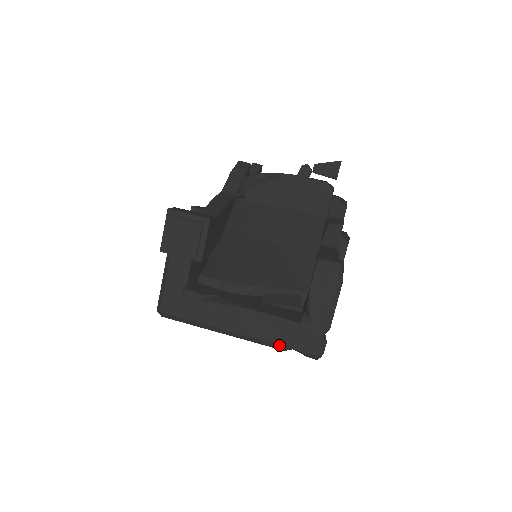
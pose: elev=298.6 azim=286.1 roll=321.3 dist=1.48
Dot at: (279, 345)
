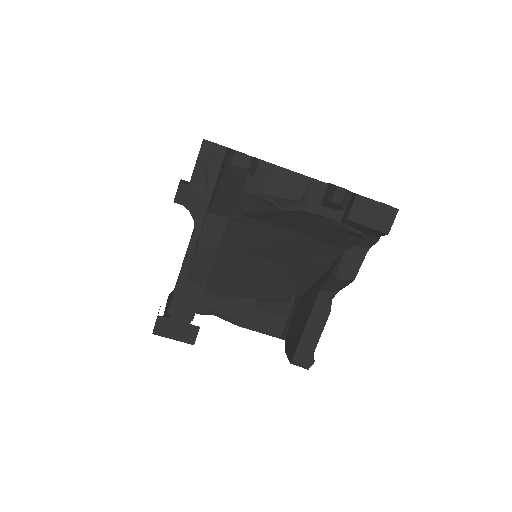
Dot at: occluded
